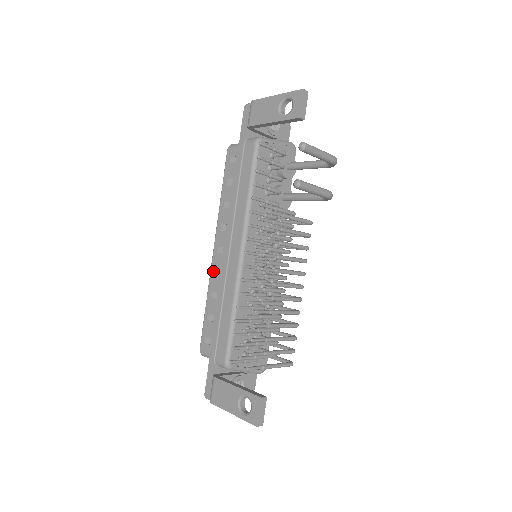
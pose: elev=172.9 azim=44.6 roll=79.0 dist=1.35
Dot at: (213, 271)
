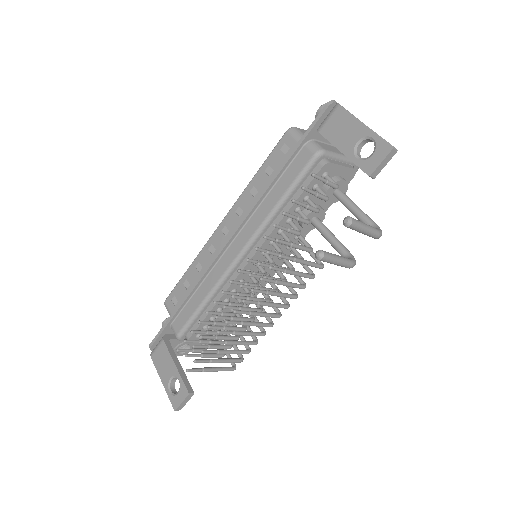
Dot at: (209, 244)
